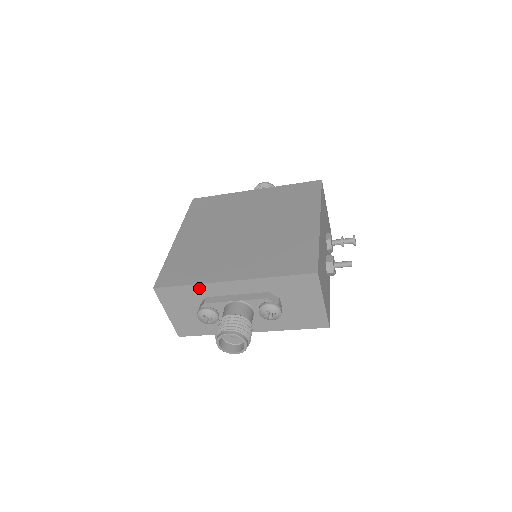
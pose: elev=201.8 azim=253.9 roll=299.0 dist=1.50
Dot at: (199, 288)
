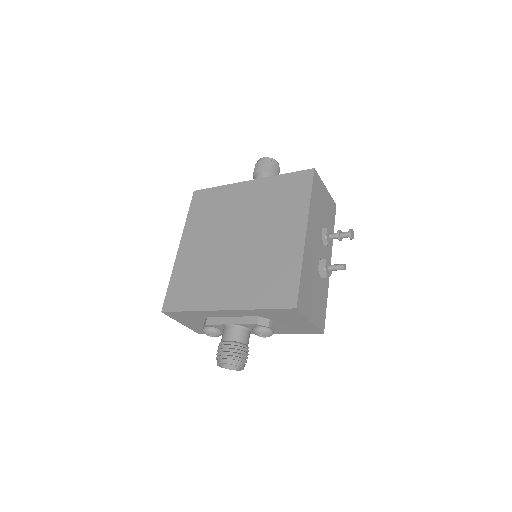
Dot at: (198, 313)
